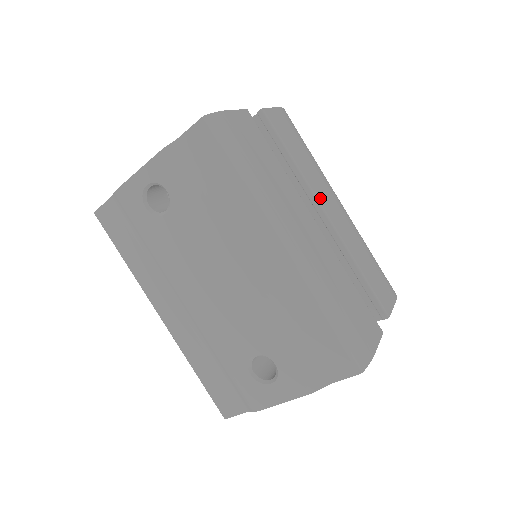
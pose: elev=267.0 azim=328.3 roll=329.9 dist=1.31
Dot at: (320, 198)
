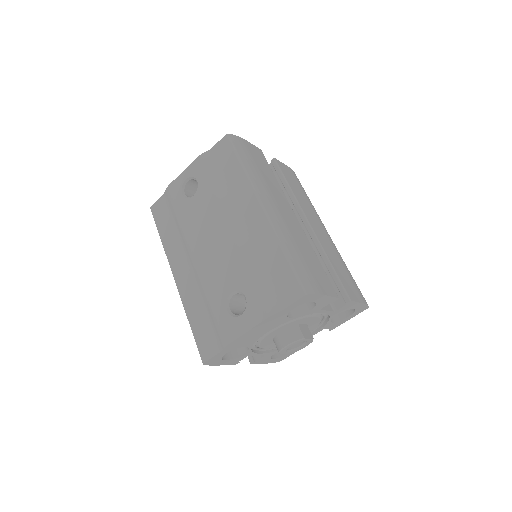
Dot at: (307, 214)
